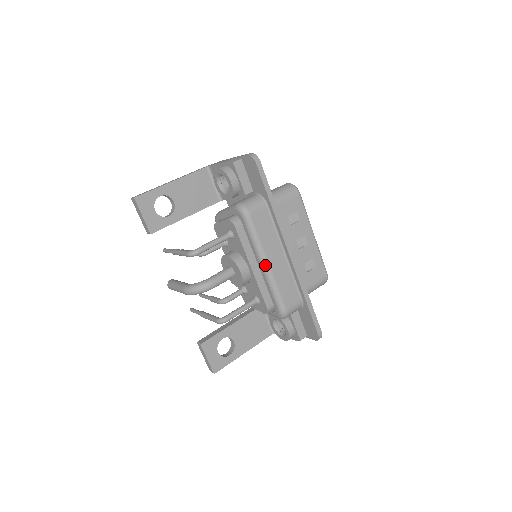
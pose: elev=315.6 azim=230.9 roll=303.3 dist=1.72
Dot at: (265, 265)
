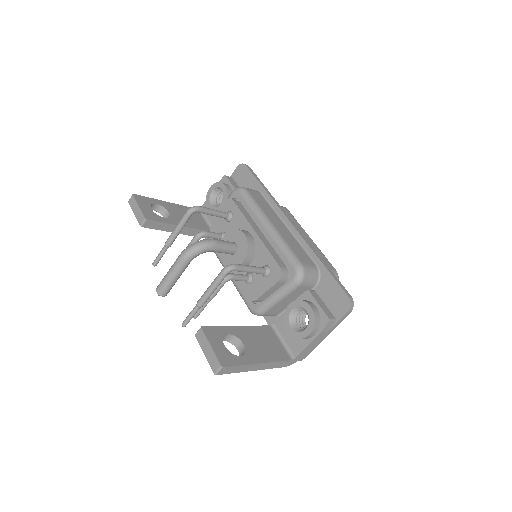
Dot at: (269, 224)
